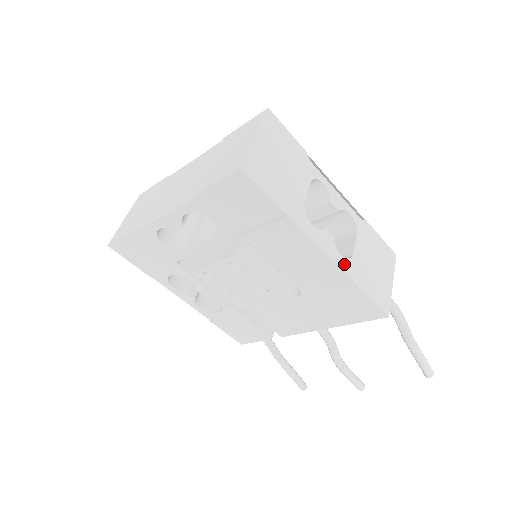
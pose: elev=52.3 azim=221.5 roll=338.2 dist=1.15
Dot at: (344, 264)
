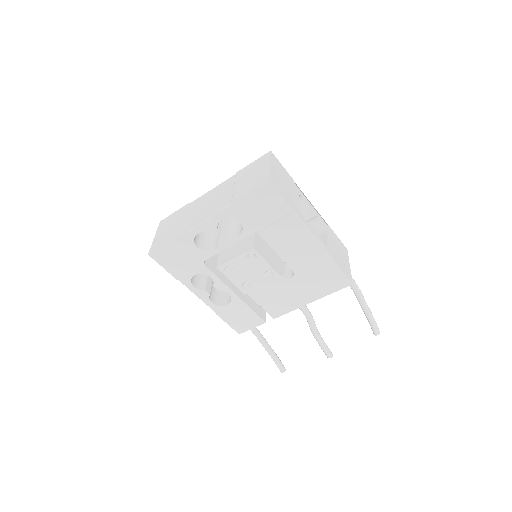
Dot at: (325, 247)
